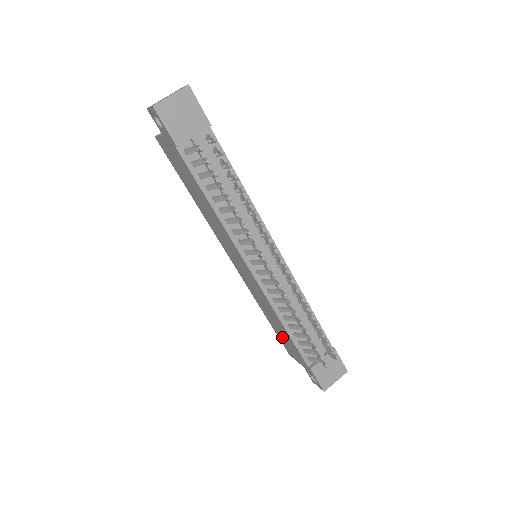
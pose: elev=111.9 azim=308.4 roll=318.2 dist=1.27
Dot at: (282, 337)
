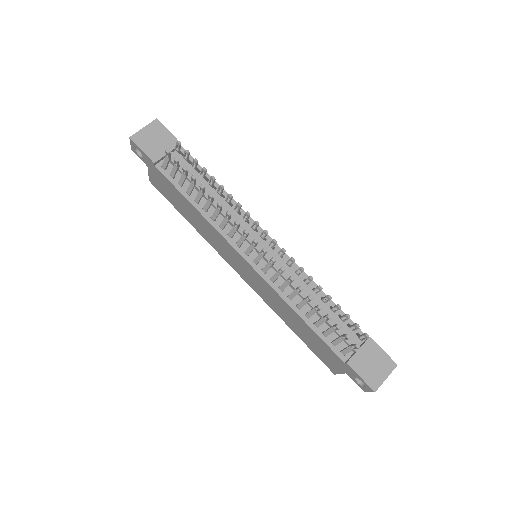
Dot at: (313, 345)
